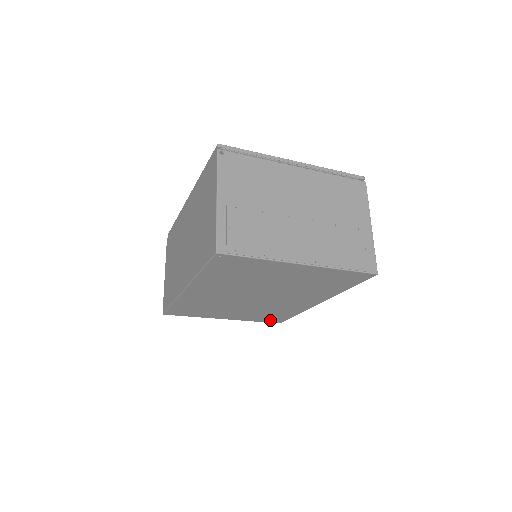
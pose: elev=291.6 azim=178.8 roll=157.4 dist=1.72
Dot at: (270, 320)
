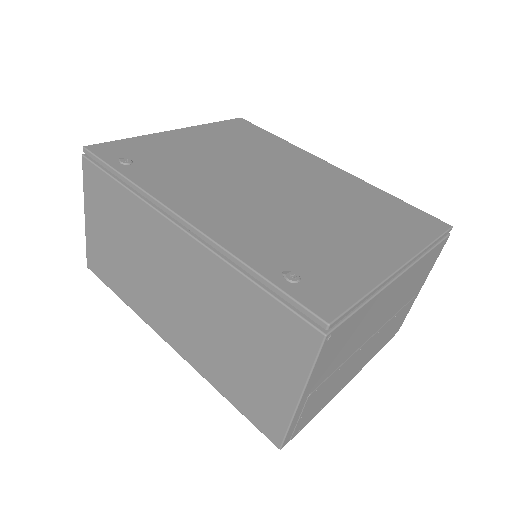
Dot at: occluded
